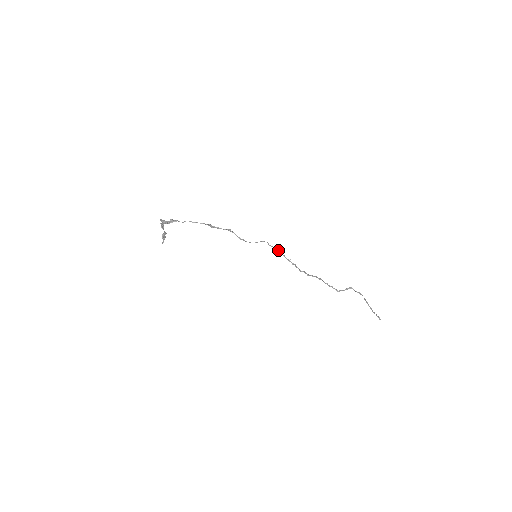
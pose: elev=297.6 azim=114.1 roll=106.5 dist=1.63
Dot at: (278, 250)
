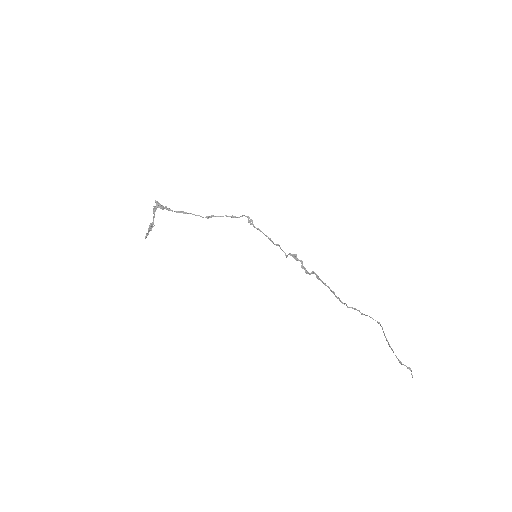
Dot at: occluded
